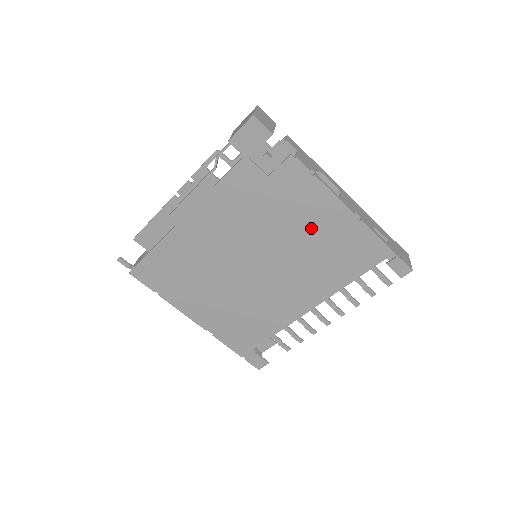
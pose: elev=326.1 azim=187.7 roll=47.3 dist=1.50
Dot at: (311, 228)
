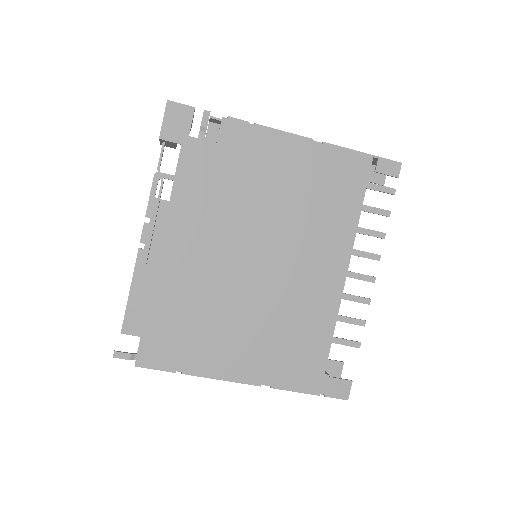
Dot at: (286, 179)
